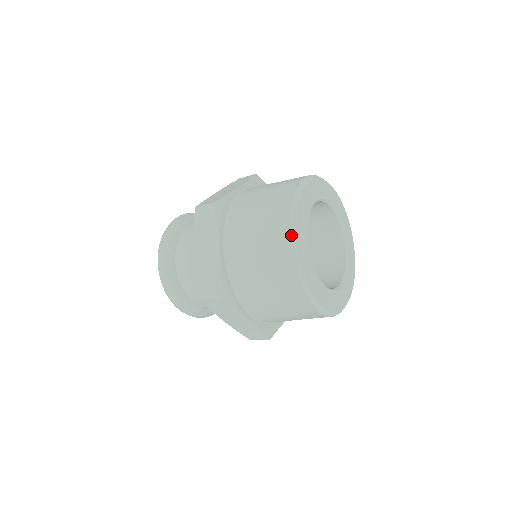
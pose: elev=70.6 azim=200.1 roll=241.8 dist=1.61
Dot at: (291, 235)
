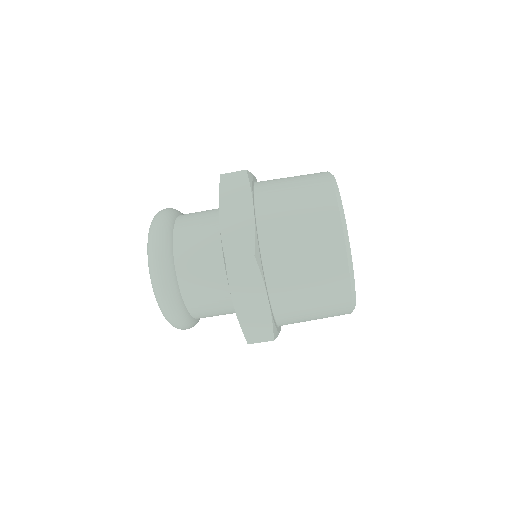
Dot at: (337, 198)
